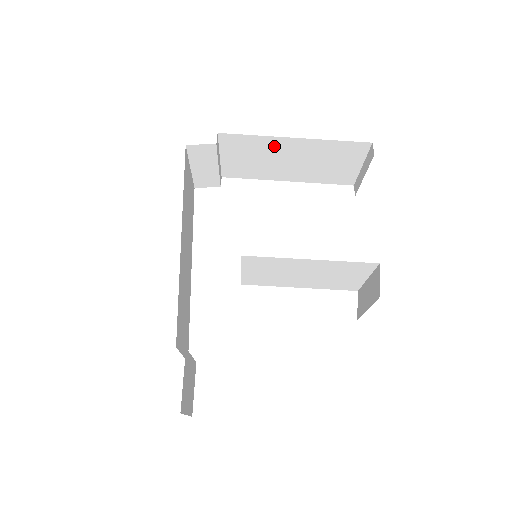
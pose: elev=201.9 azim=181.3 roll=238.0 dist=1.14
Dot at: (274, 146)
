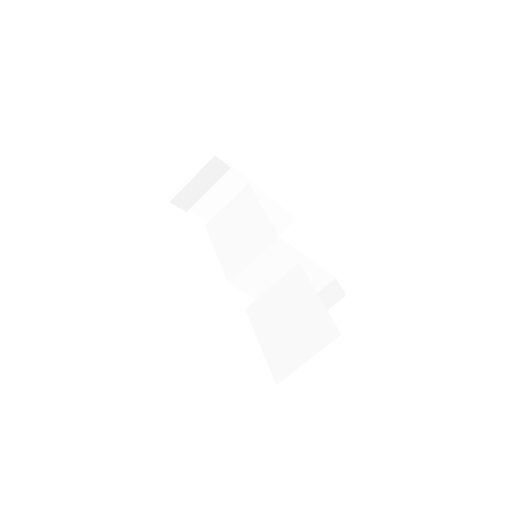
Dot at: occluded
